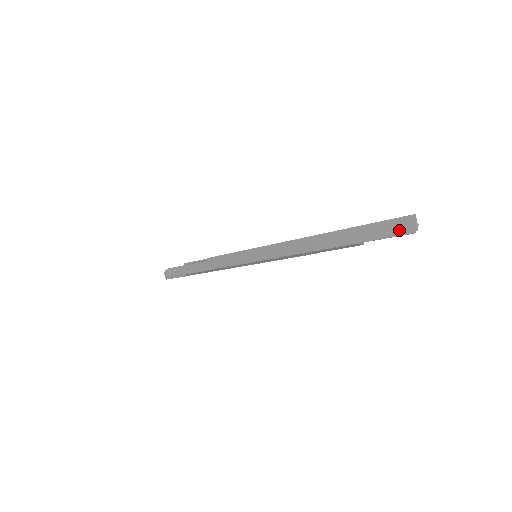
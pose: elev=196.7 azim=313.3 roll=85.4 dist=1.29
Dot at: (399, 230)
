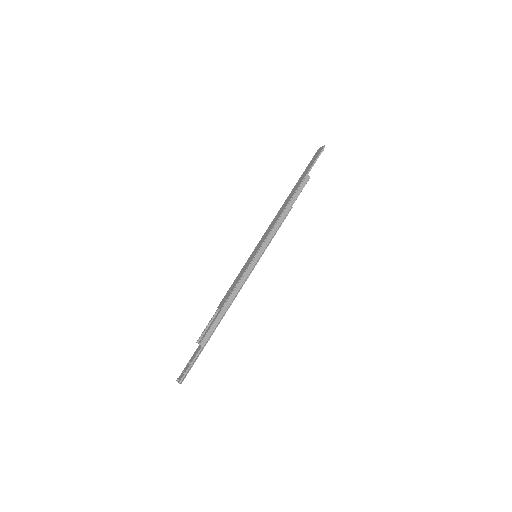
Dot at: (318, 154)
